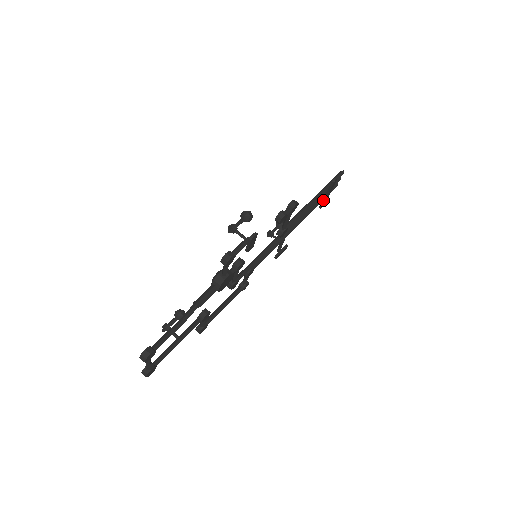
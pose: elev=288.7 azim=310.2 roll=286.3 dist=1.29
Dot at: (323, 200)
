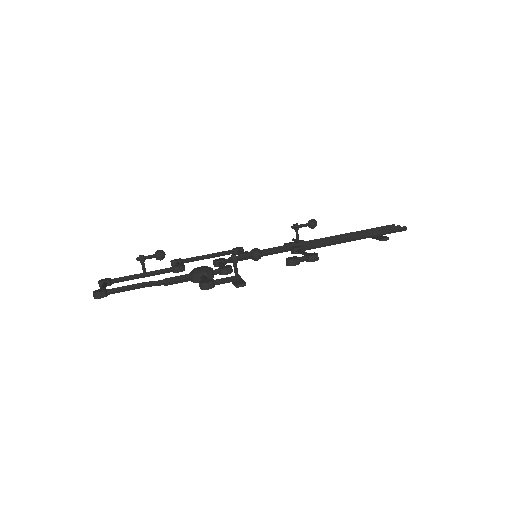
Dot at: occluded
